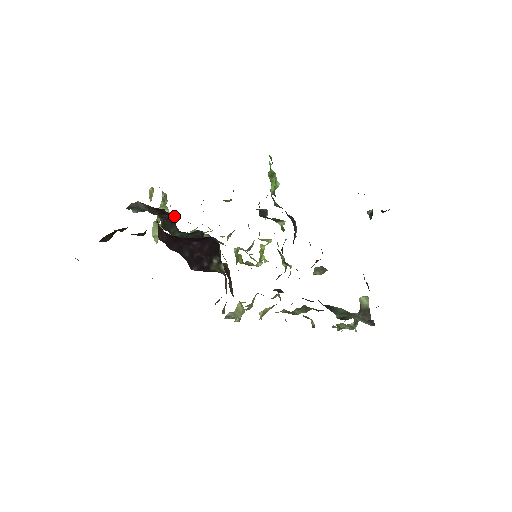
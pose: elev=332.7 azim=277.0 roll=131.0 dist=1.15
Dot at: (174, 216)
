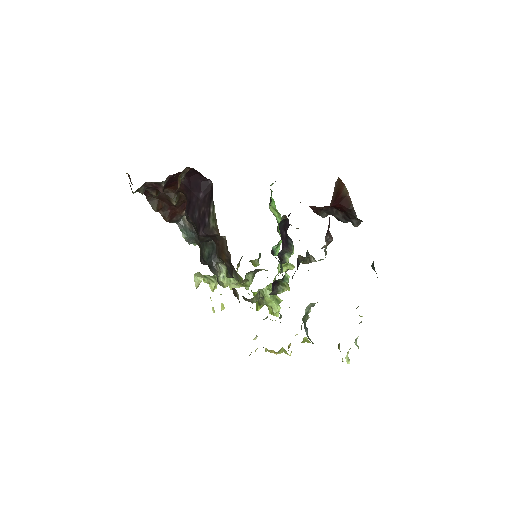
Dot at: (223, 307)
